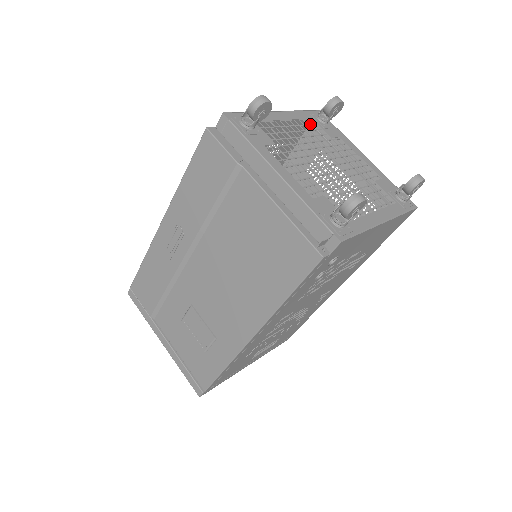
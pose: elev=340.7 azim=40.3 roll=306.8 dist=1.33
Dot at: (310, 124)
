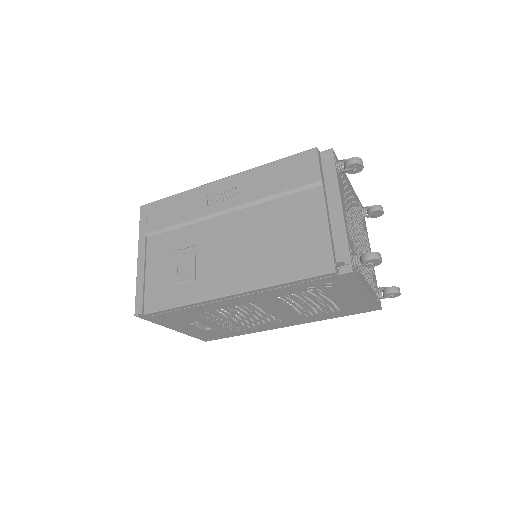
Dot at: (358, 207)
